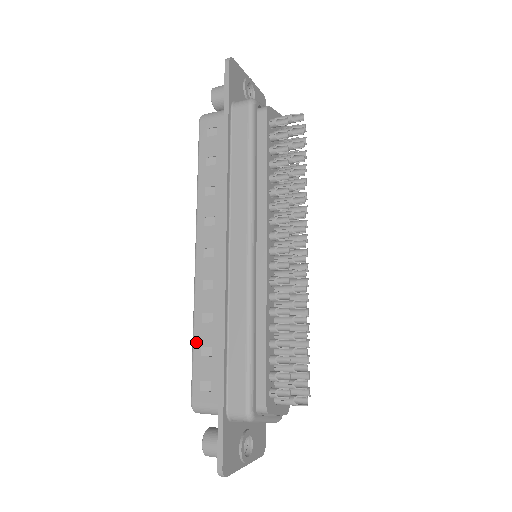
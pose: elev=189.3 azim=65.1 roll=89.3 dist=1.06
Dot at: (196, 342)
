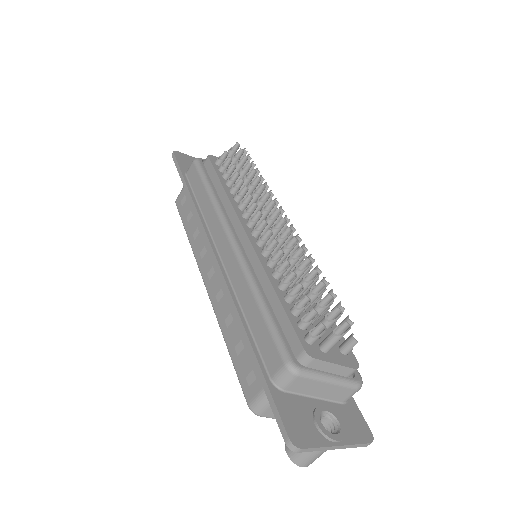
Dot at: (230, 348)
